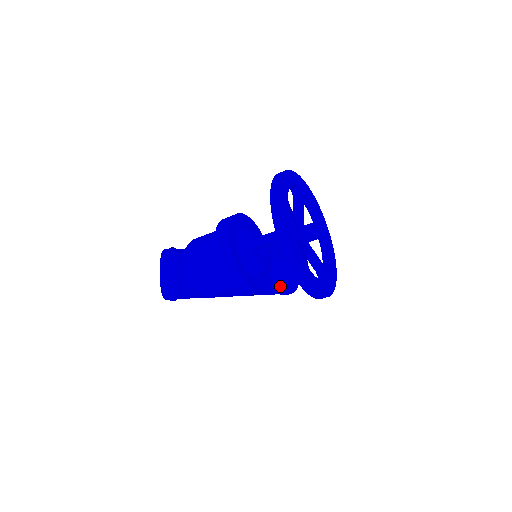
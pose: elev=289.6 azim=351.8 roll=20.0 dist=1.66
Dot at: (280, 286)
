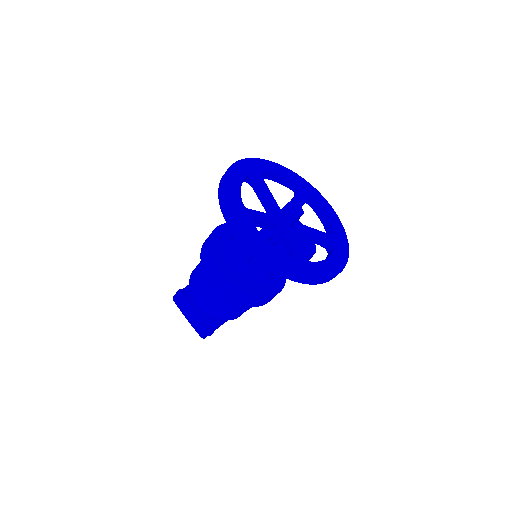
Dot at: occluded
